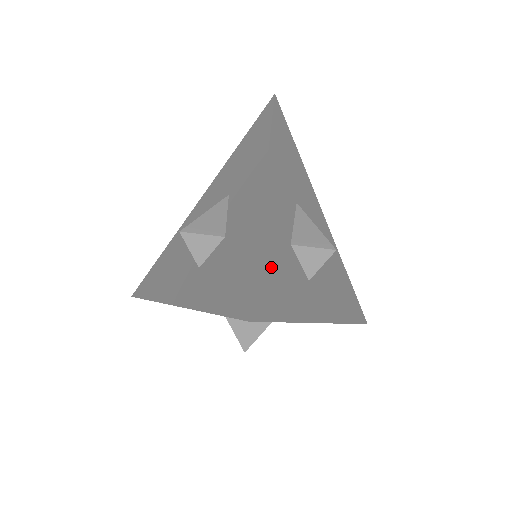
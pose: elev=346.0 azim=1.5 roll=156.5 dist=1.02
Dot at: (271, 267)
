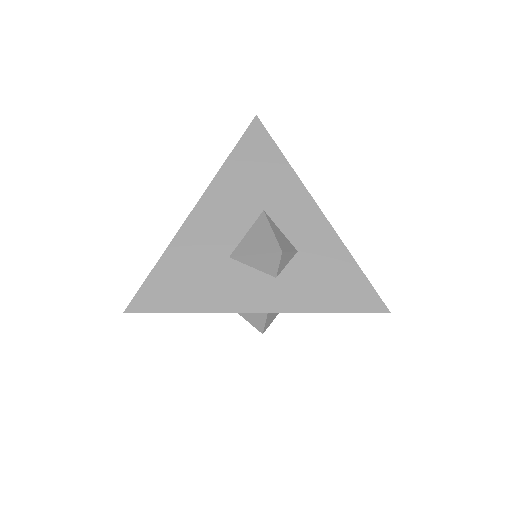
Dot at: occluded
